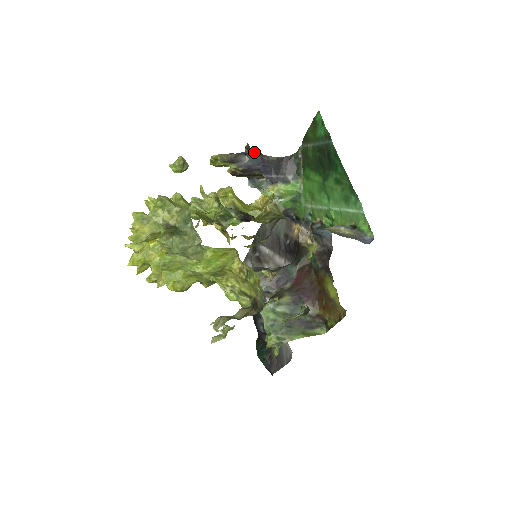
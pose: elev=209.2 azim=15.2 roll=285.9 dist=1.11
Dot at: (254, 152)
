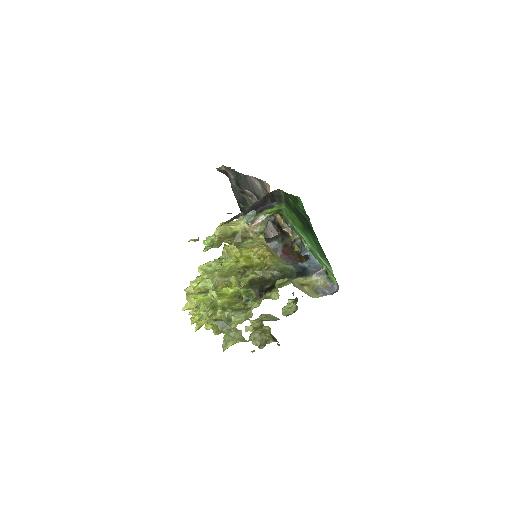
Dot at: (248, 209)
